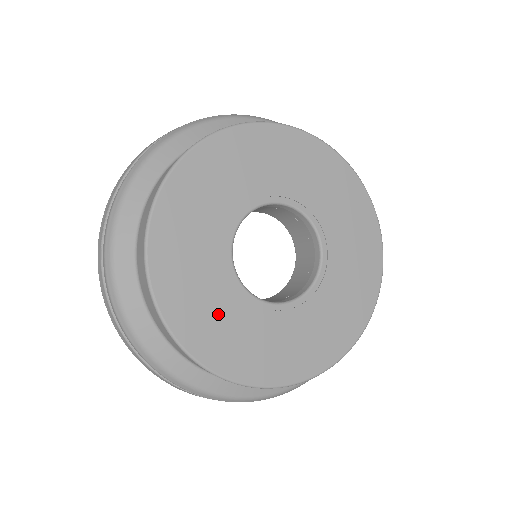
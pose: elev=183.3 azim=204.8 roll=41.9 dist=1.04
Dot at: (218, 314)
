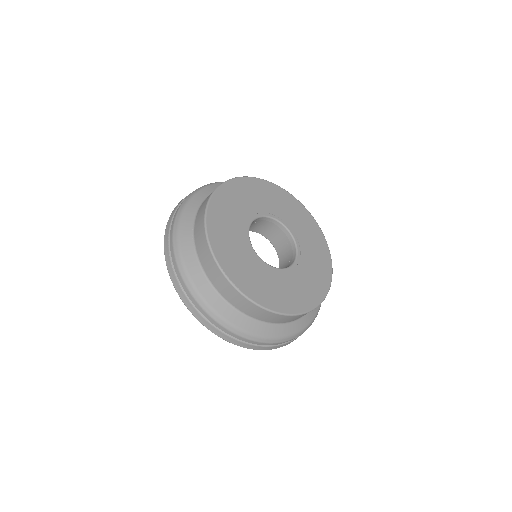
Dot at: (266, 283)
